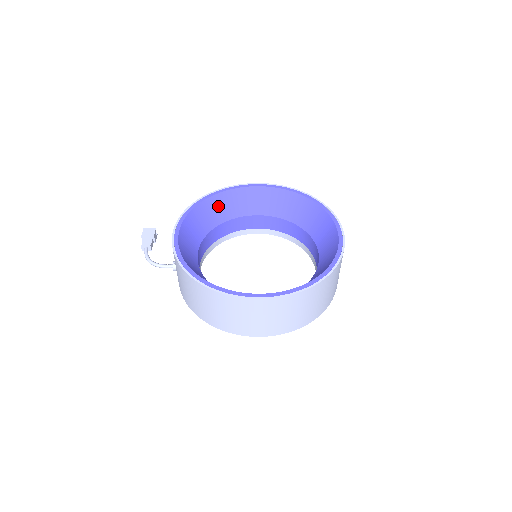
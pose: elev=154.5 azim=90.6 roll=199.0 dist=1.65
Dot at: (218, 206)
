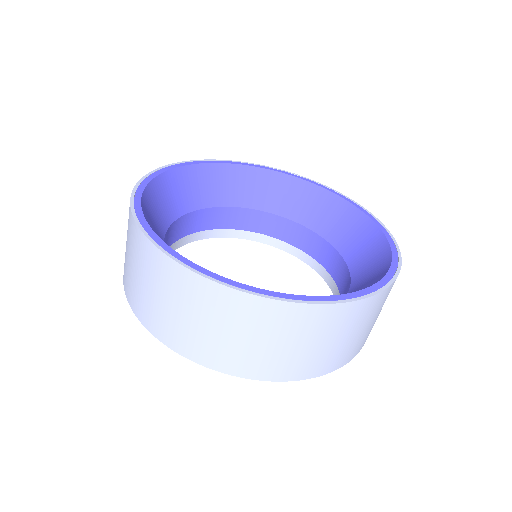
Dot at: (258, 184)
